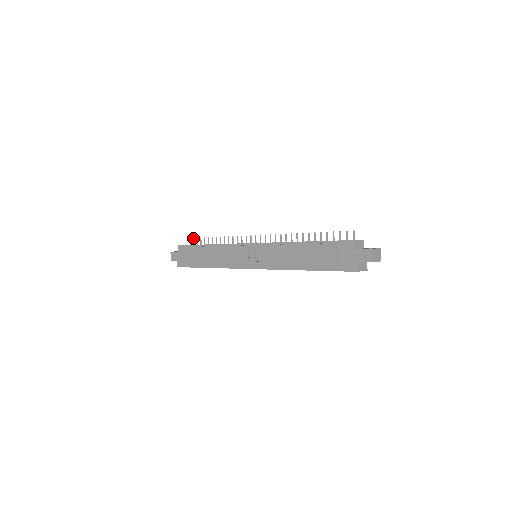
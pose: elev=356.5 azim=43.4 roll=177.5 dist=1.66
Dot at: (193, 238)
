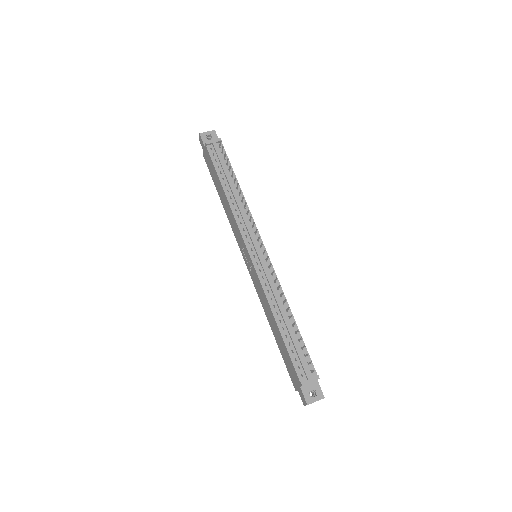
Dot at: (222, 147)
